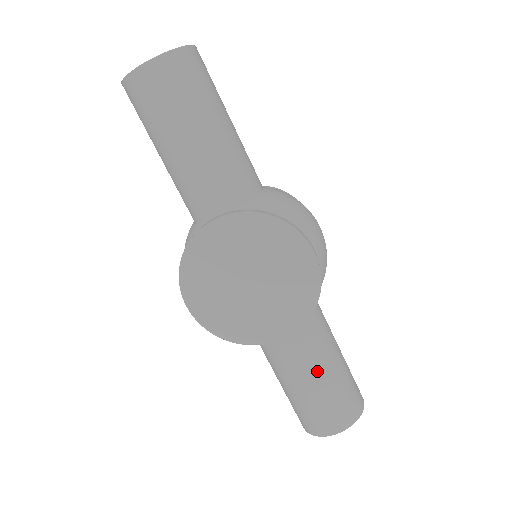
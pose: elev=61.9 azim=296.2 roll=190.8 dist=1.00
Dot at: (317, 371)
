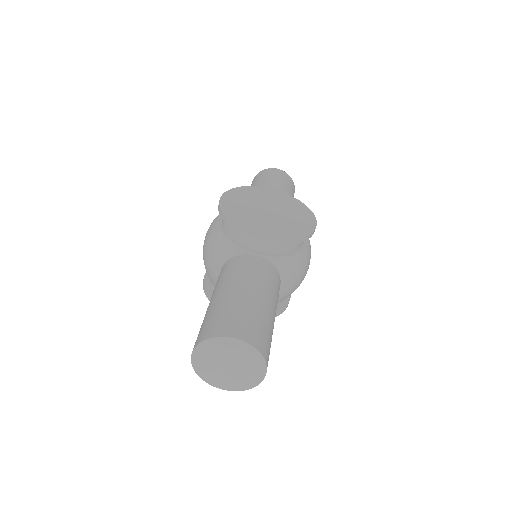
Dot at: (259, 293)
